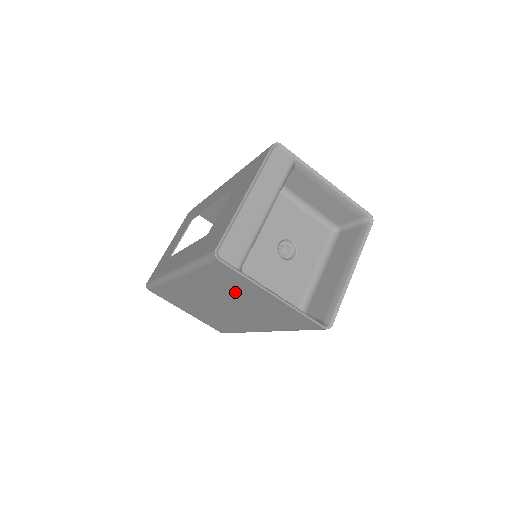
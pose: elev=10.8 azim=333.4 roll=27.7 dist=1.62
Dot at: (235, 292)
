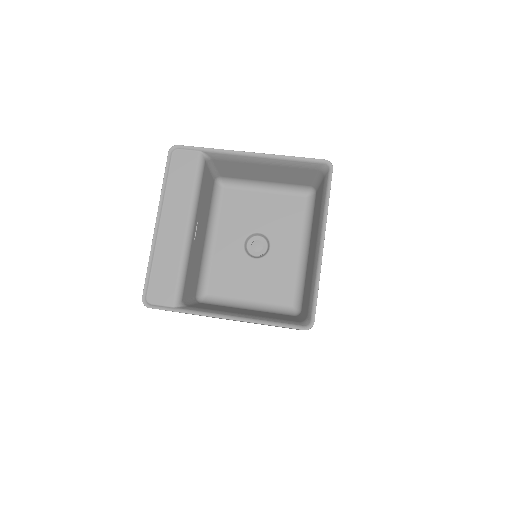
Dot at: occluded
